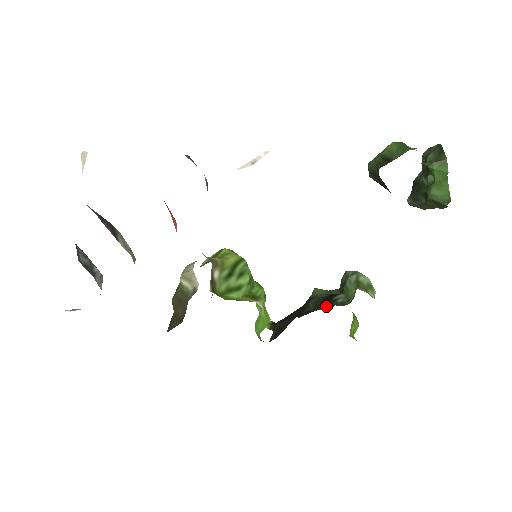
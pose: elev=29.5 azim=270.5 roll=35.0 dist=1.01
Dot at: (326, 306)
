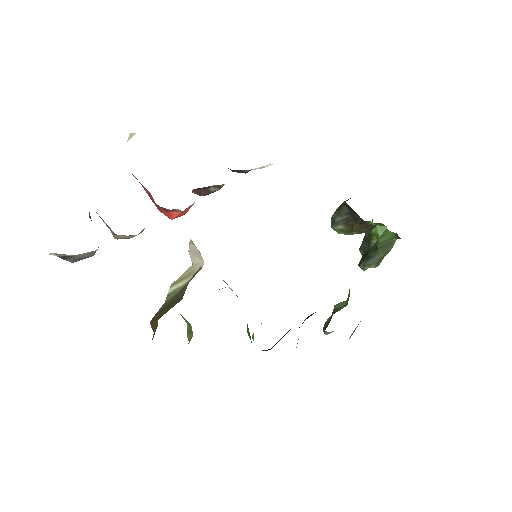
Dot at: occluded
